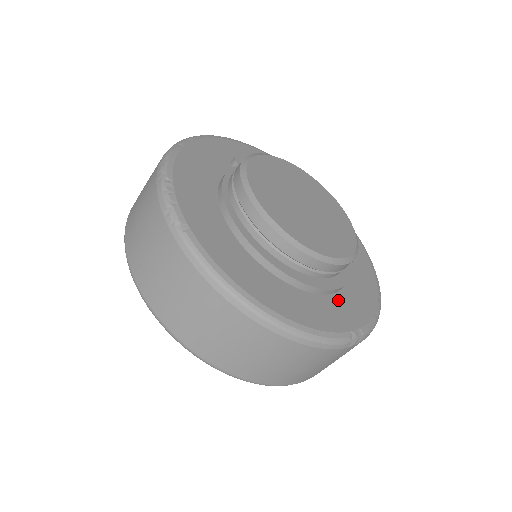
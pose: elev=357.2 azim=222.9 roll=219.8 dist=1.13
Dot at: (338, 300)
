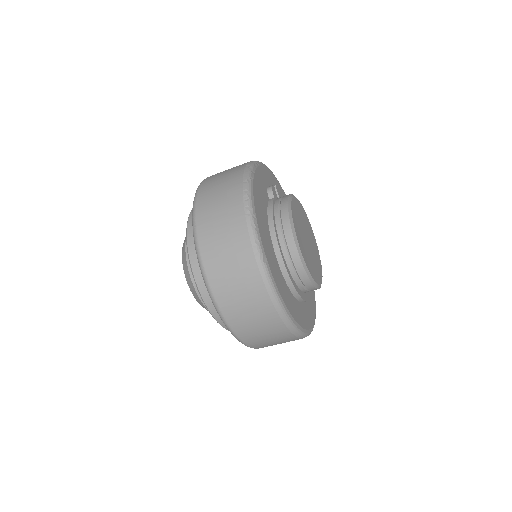
Dot at: (307, 305)
